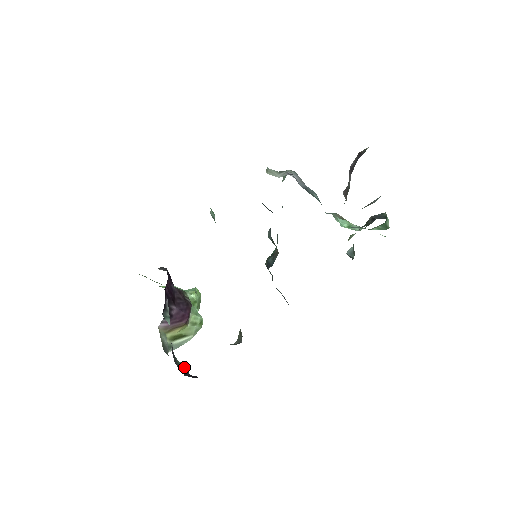
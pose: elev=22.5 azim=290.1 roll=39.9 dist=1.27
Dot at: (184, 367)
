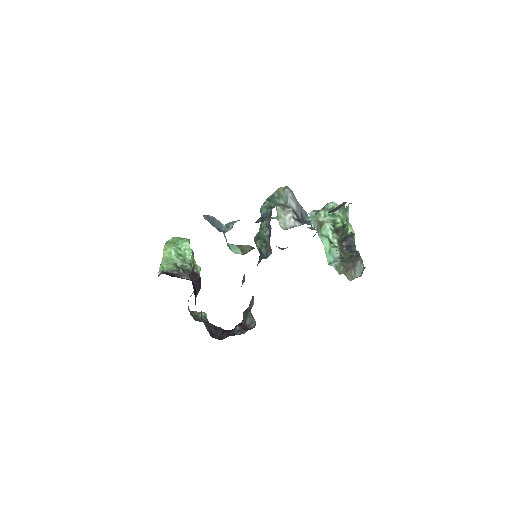
Dot at: occluded
